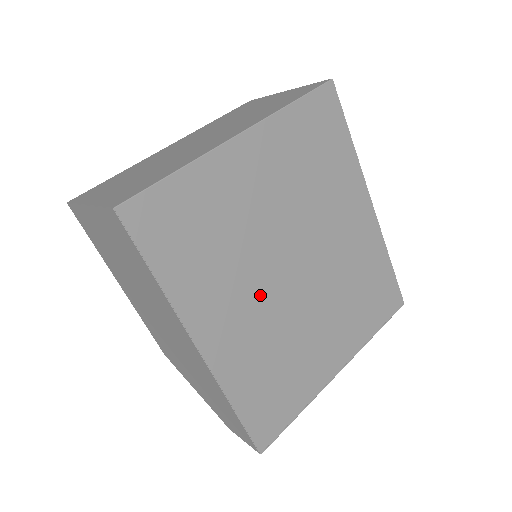
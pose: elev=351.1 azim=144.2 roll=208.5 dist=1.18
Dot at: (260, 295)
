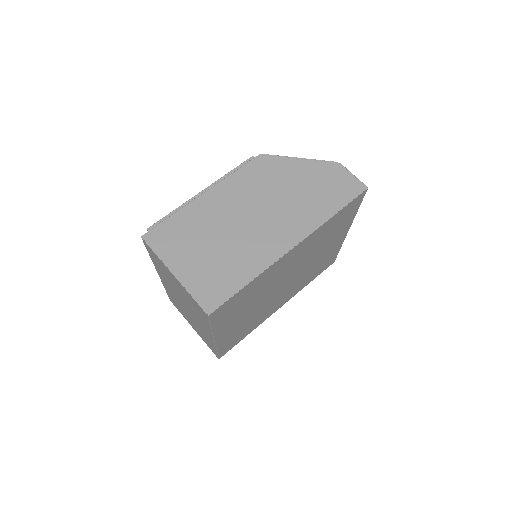
Dot at: (282, 295)
